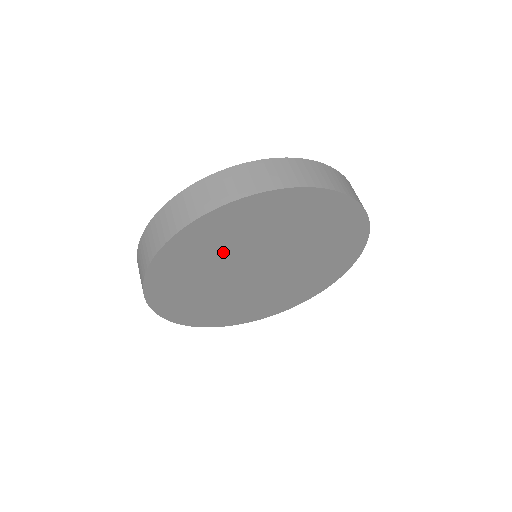
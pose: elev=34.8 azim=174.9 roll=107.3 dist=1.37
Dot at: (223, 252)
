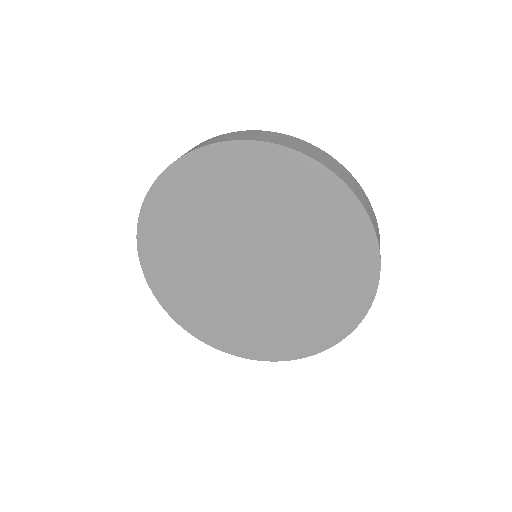
Dot at: (278, 212)
